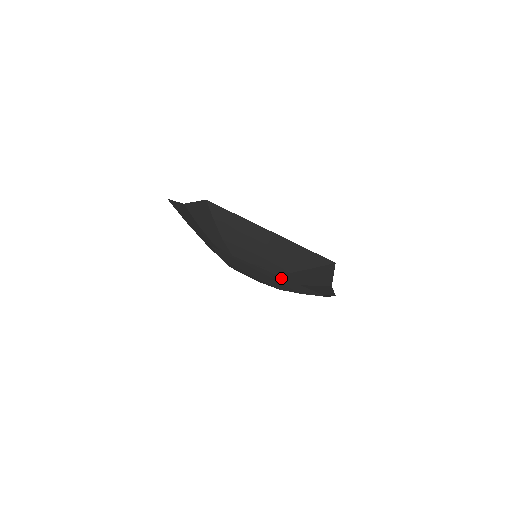
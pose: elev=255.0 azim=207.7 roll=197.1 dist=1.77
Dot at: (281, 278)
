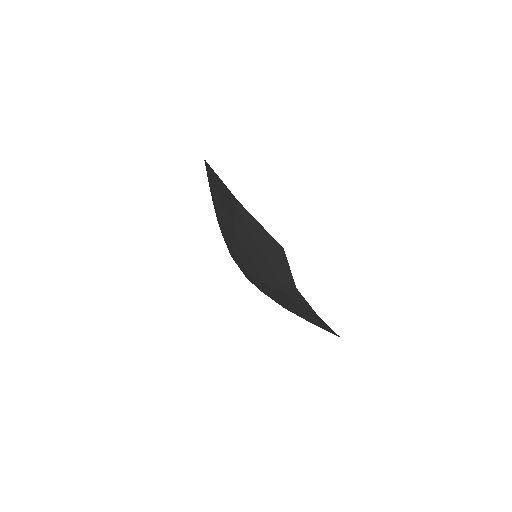
Dot at: (316, 319)
